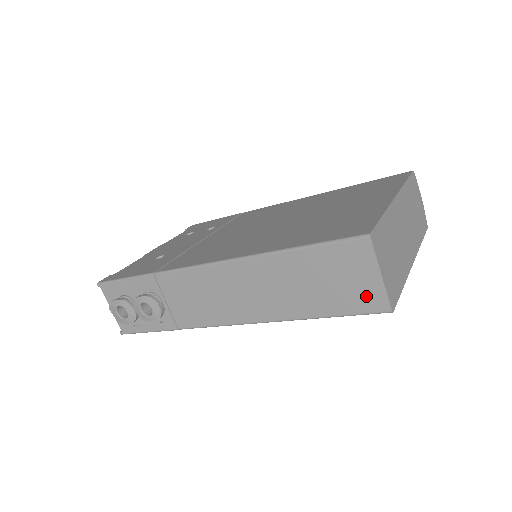
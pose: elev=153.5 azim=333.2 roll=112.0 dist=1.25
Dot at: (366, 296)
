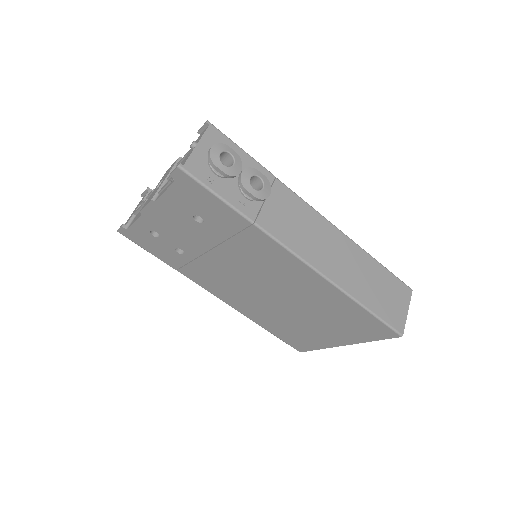
Dot at: (396, 316)
